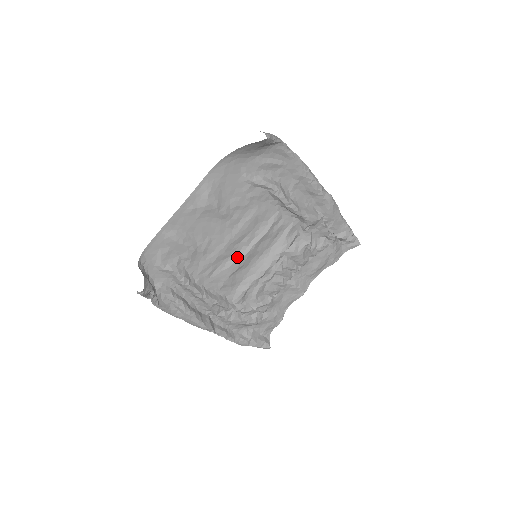
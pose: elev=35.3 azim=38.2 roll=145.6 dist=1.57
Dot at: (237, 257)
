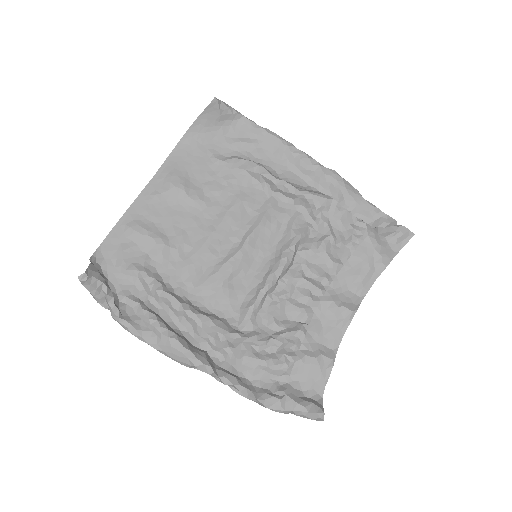
Dot at: (228, 257)
